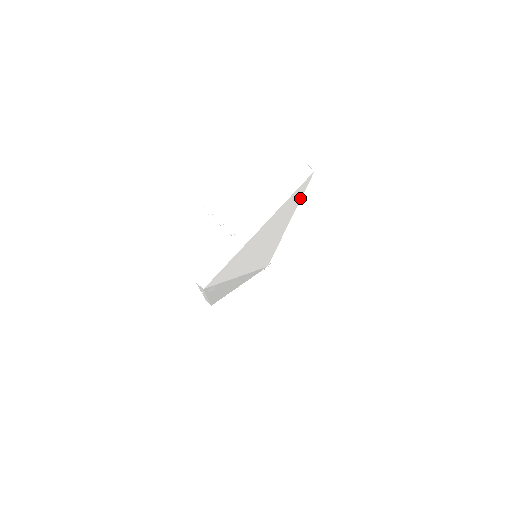
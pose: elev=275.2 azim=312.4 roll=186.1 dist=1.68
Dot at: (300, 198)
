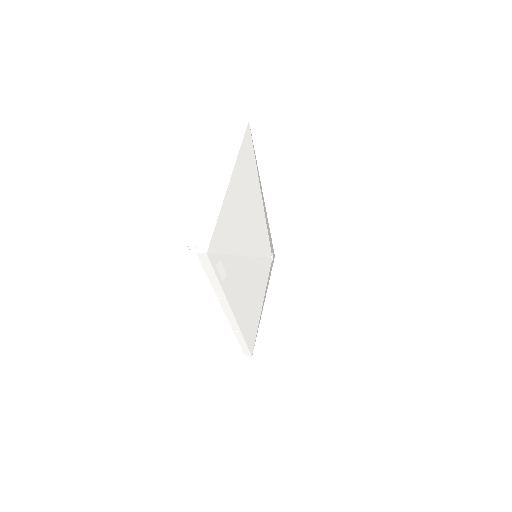
Dot at: (254, 157)
